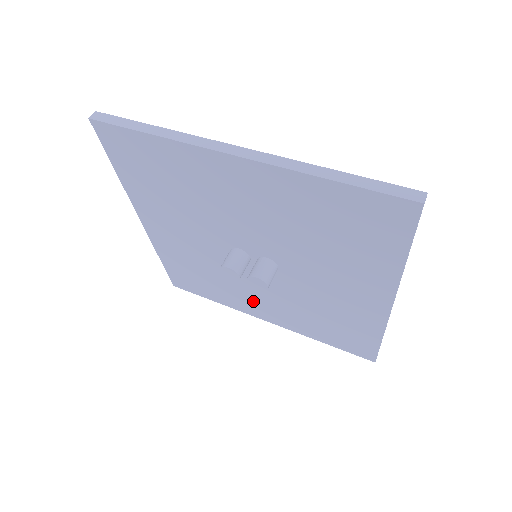
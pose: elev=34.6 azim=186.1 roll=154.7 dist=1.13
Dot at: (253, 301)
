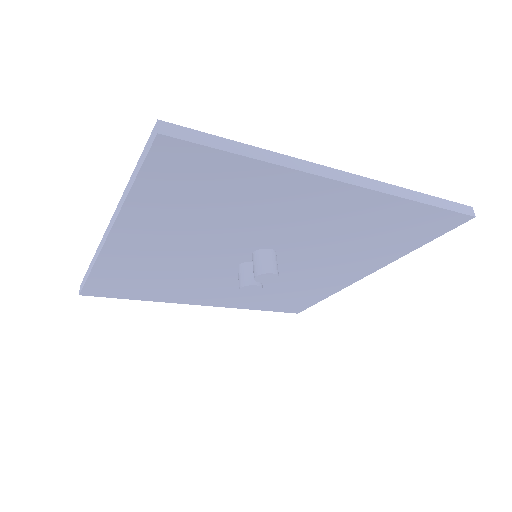
Dot at: (328, 276)
